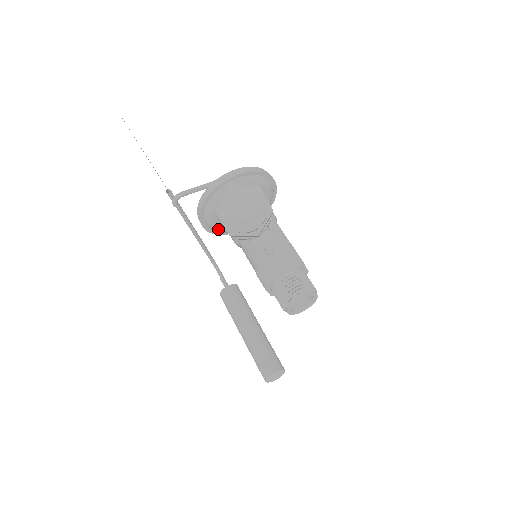
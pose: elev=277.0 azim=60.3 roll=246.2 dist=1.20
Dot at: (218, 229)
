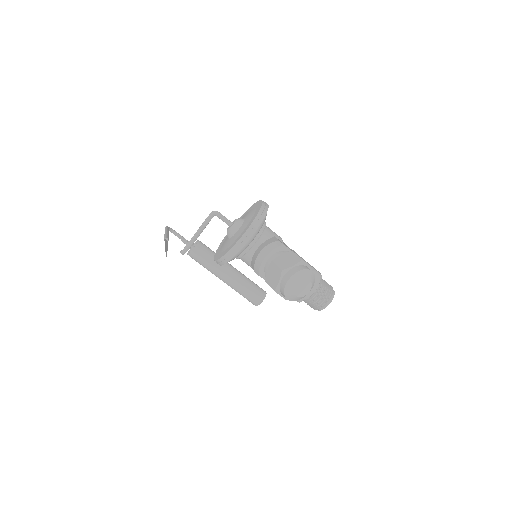
Dot at: occluded
